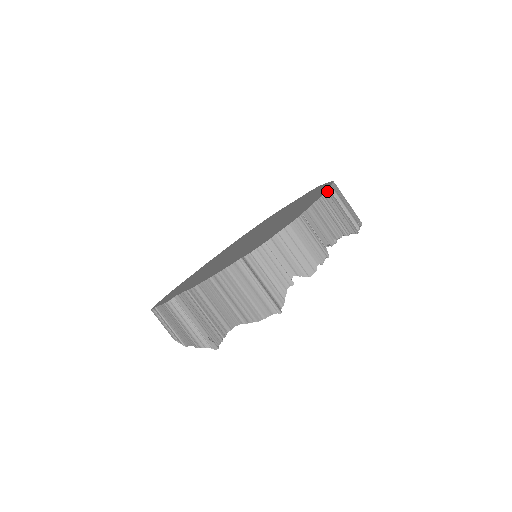
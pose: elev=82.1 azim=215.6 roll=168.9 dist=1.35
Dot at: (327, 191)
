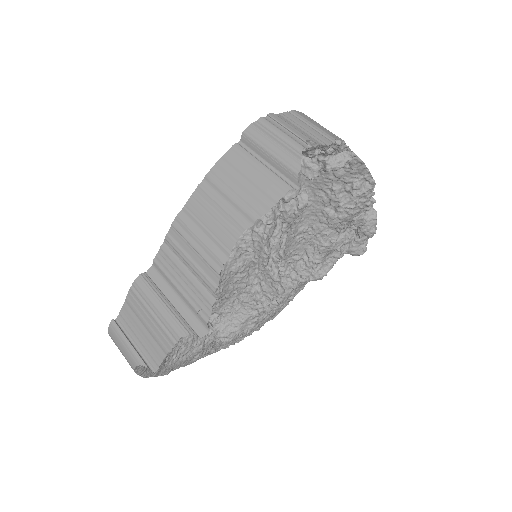
Dot at: occluded
